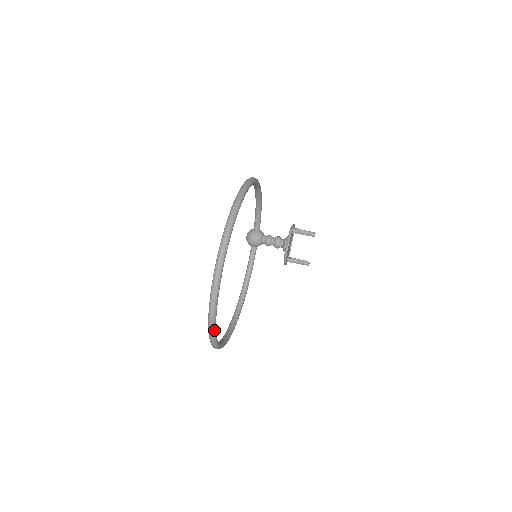
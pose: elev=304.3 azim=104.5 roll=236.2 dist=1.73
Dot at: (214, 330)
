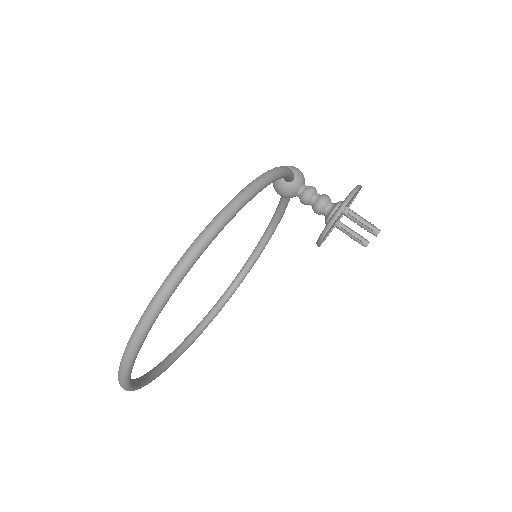
Dot at: (157, 376)
